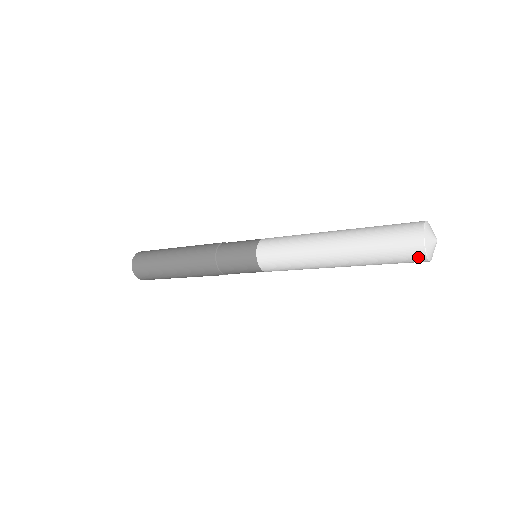
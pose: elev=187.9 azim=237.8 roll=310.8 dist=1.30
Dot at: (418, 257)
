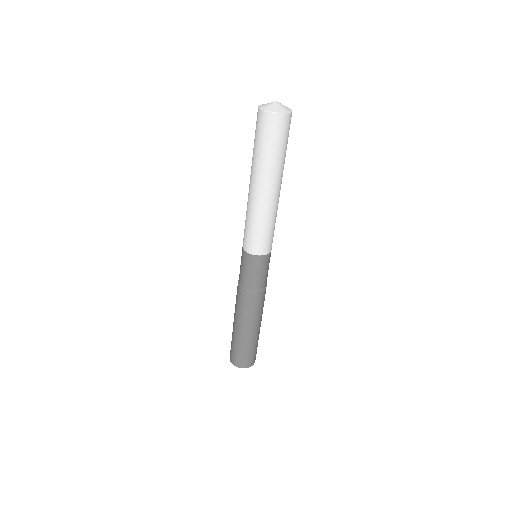
Dot at: (259, 116)
